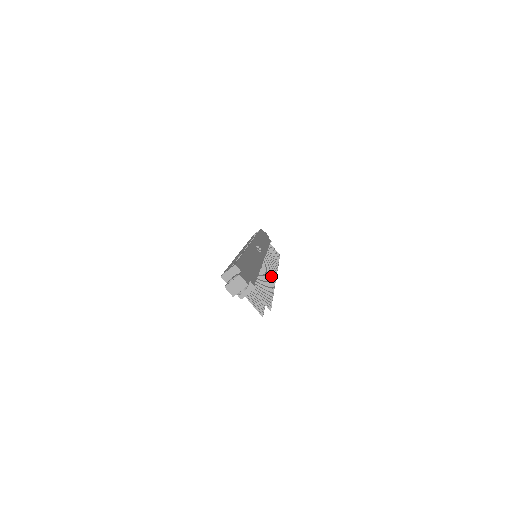
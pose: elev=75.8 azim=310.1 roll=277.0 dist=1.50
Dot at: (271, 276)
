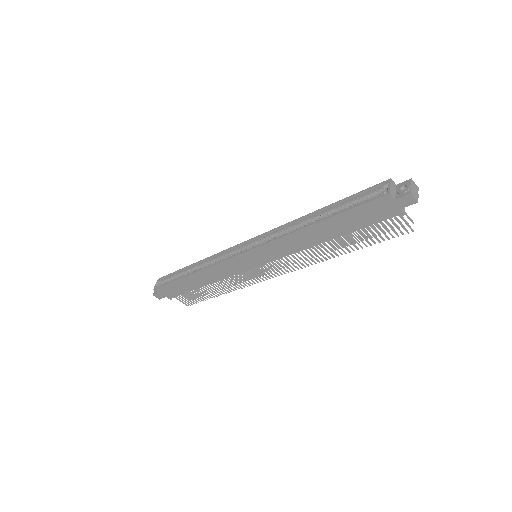
Dot at: occluded
